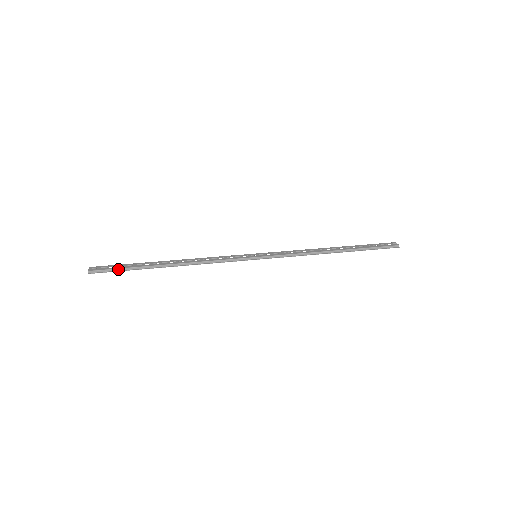
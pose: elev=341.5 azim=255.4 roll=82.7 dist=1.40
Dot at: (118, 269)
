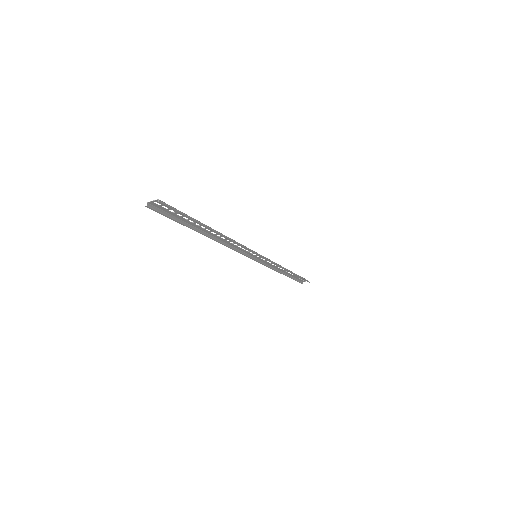
Dot at: (182, 213)
